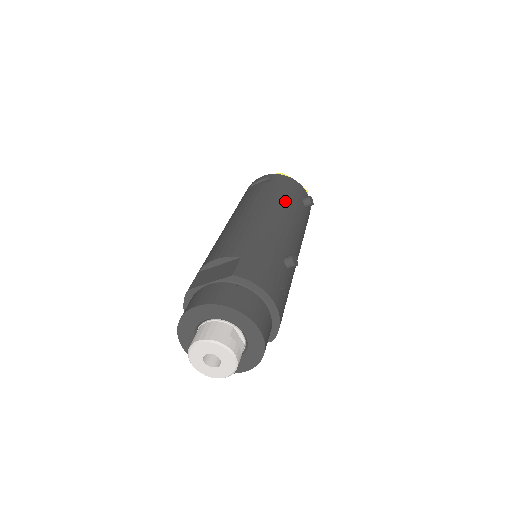
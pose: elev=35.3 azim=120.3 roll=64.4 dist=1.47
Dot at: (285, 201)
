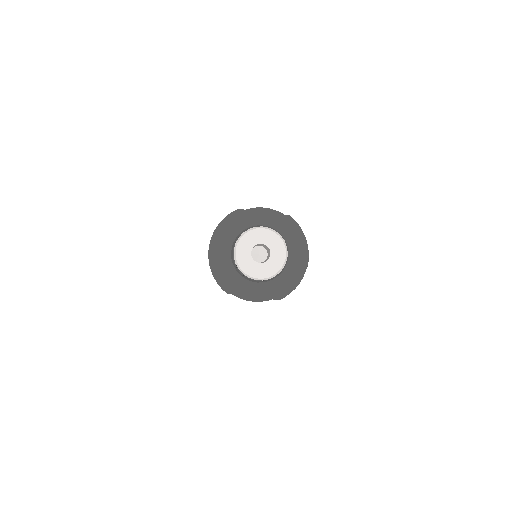
Dot at: occluded
